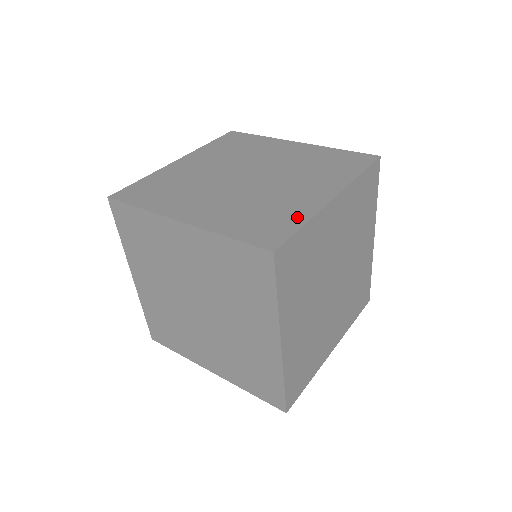
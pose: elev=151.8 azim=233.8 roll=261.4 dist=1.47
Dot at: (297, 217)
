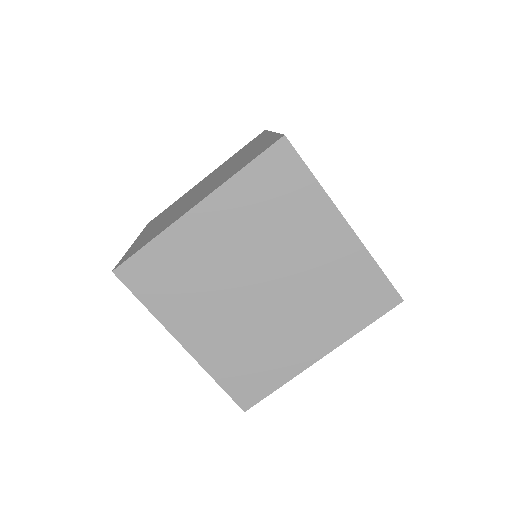
Dot at: (157, 234)
